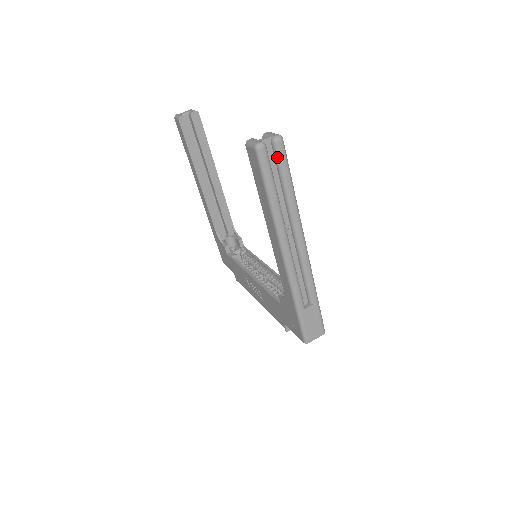
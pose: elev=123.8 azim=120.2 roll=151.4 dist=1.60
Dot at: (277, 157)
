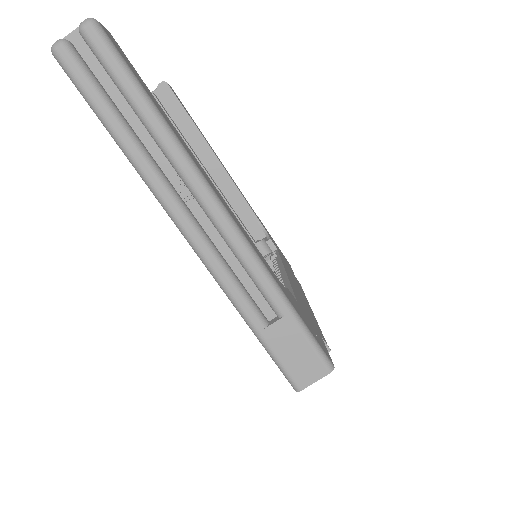
Dot at: (98, 58)
